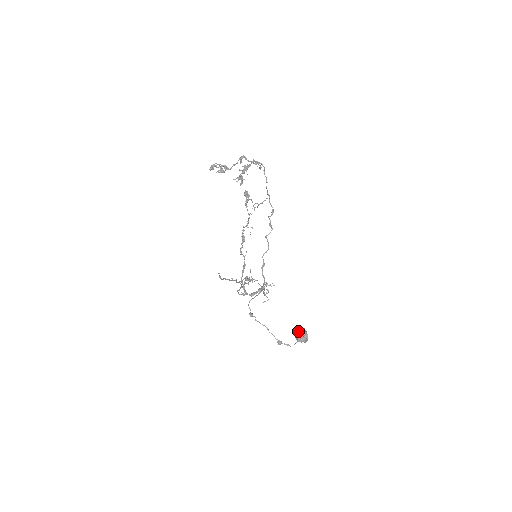
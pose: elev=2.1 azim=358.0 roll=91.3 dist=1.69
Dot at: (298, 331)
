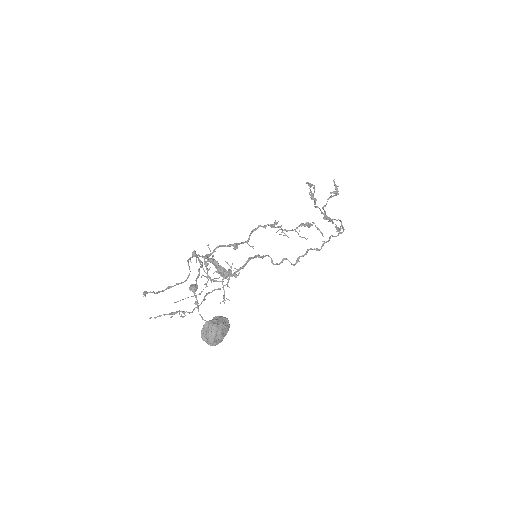
Dot at: occluded
